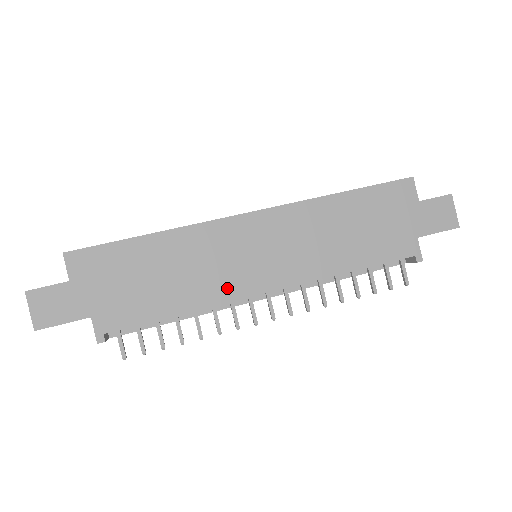
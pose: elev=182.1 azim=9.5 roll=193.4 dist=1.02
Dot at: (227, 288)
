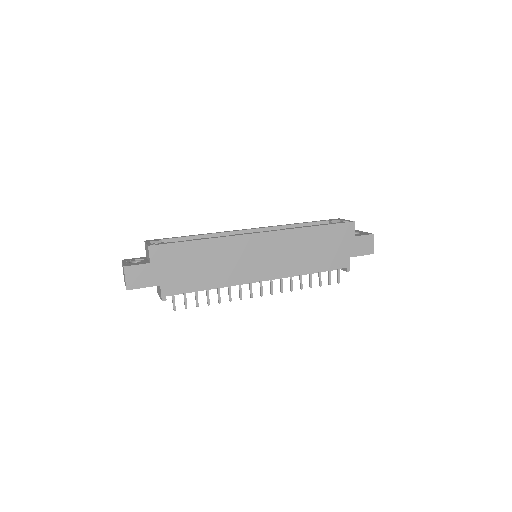
Dot at: (239, 276)
